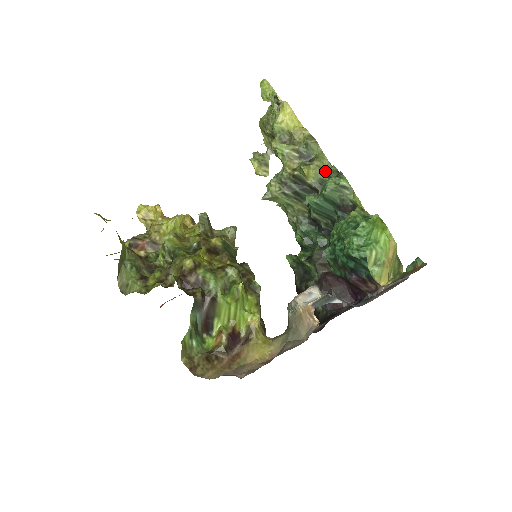
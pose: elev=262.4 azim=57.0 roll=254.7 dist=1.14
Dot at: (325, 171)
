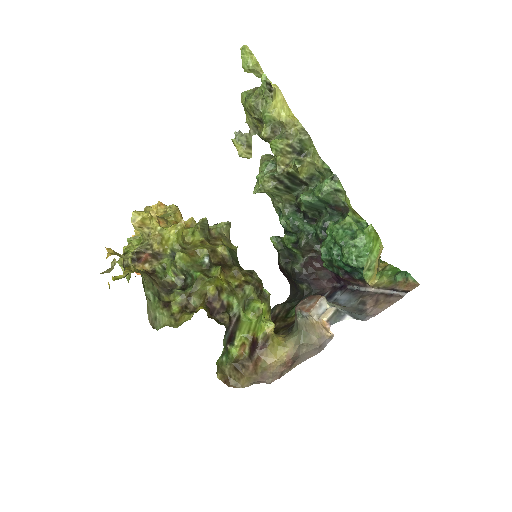
Dot at: (316, 167)
